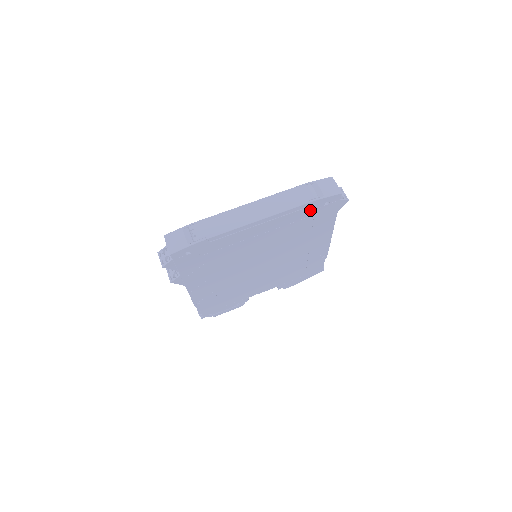
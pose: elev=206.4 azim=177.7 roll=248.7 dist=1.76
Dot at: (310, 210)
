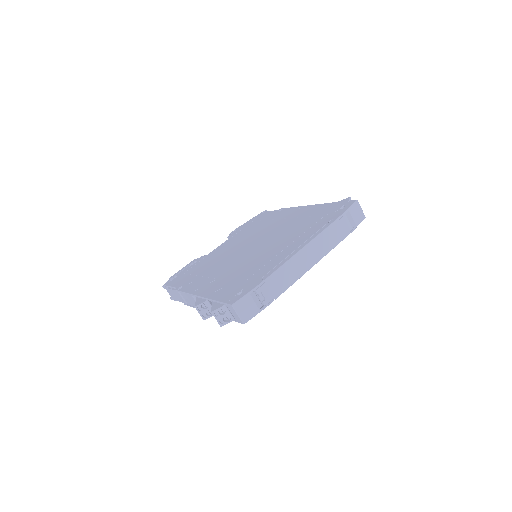
Dot at: occluded
